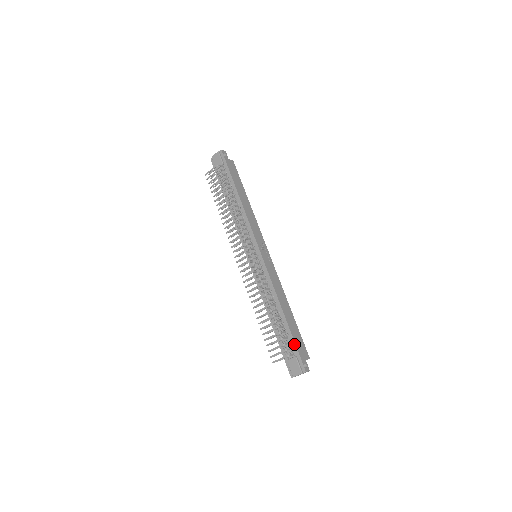
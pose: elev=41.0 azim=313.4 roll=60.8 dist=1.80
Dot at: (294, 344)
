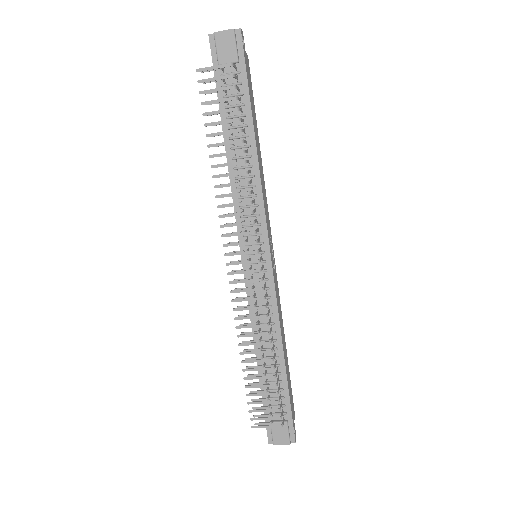
Dot at: (289, 405)
